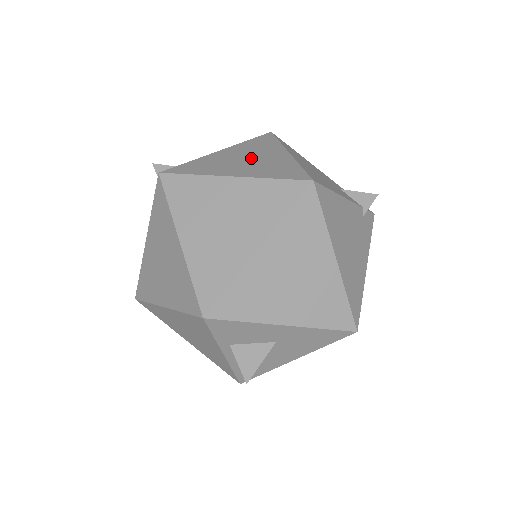
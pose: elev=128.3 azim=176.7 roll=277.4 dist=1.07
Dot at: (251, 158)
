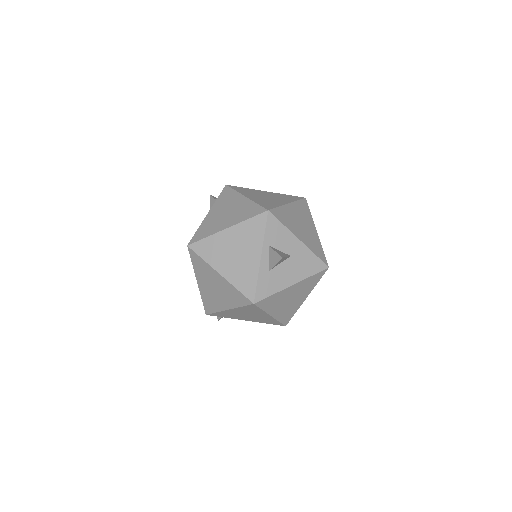
Dot at: occluded
